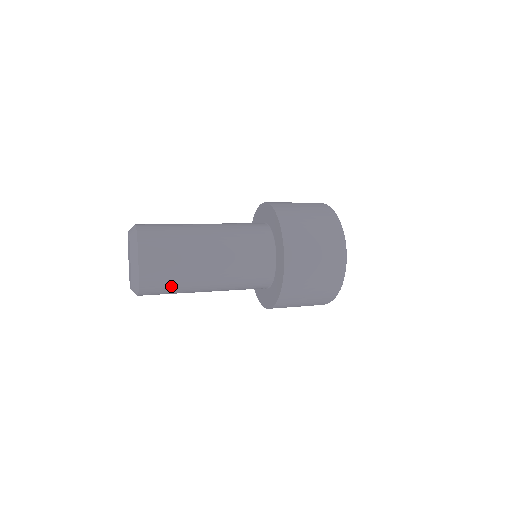
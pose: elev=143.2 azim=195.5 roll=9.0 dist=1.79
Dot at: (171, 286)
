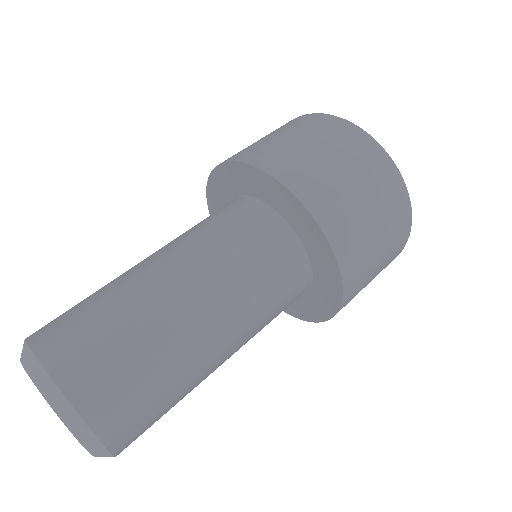
Dot at: (164, 403)
